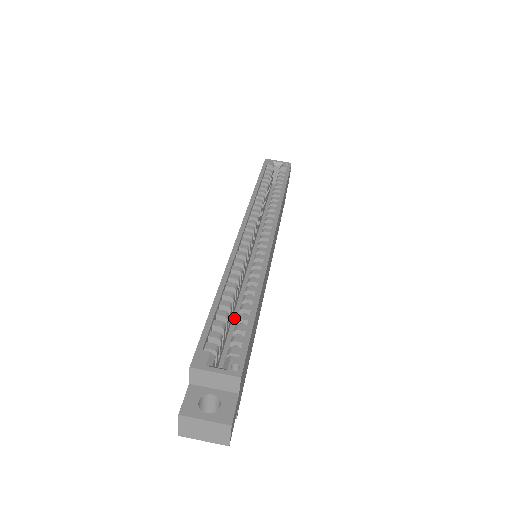
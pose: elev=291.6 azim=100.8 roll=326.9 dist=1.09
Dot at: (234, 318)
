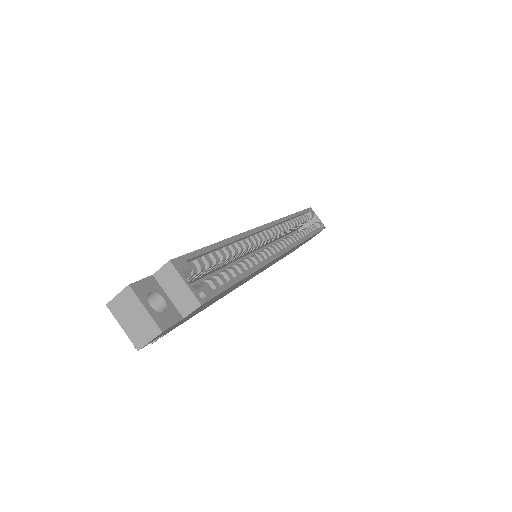
Dot at: (211, 275)
